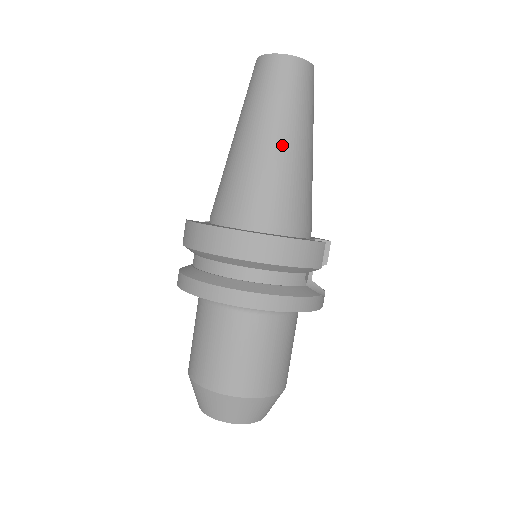
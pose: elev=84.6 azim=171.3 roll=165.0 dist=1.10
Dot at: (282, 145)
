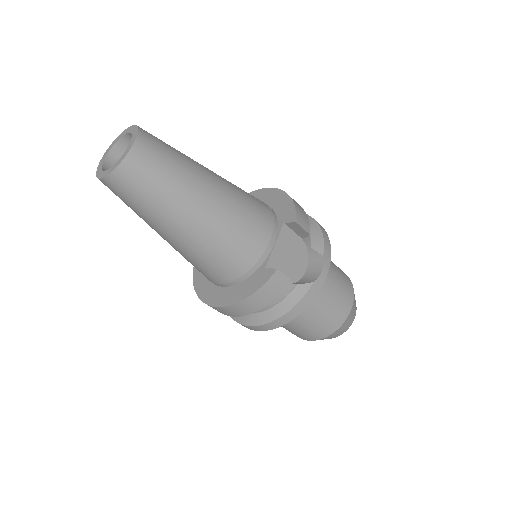
Dot at: (180, 236)
